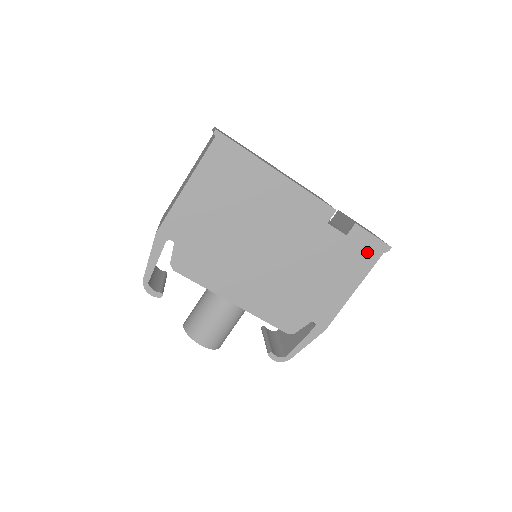
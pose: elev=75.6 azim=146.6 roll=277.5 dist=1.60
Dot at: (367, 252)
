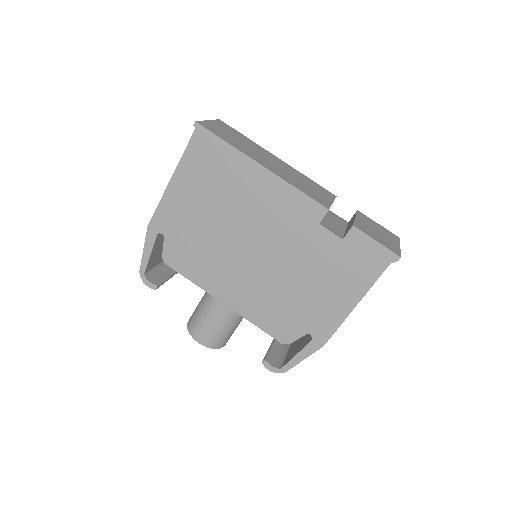
Dot at: (369, 261)
